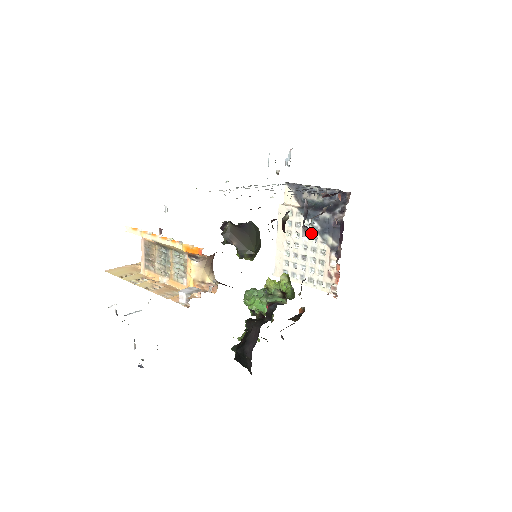
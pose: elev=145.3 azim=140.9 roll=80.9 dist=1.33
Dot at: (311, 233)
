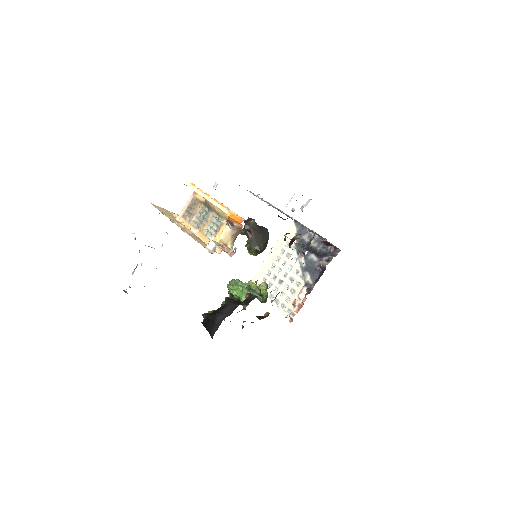
Dot at: (296, 266)
